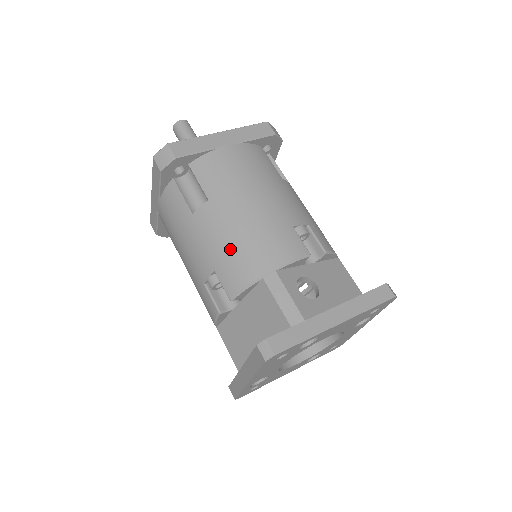
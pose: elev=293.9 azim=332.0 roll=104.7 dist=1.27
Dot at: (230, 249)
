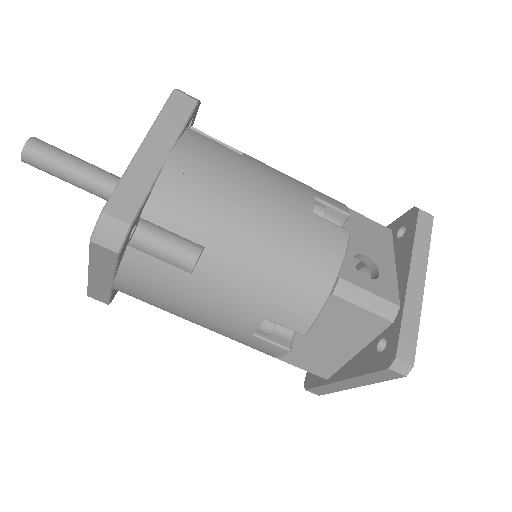
Dot at: (274, 287)
